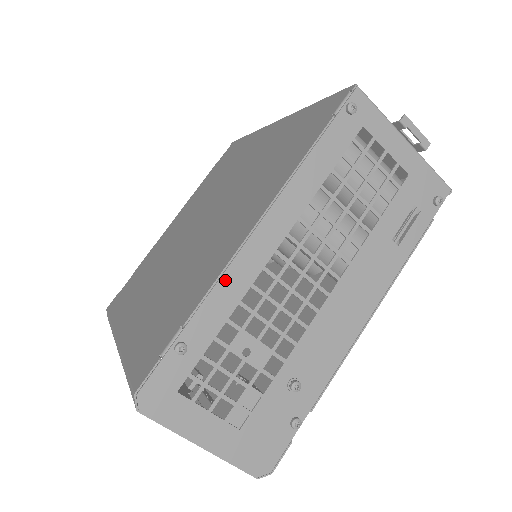
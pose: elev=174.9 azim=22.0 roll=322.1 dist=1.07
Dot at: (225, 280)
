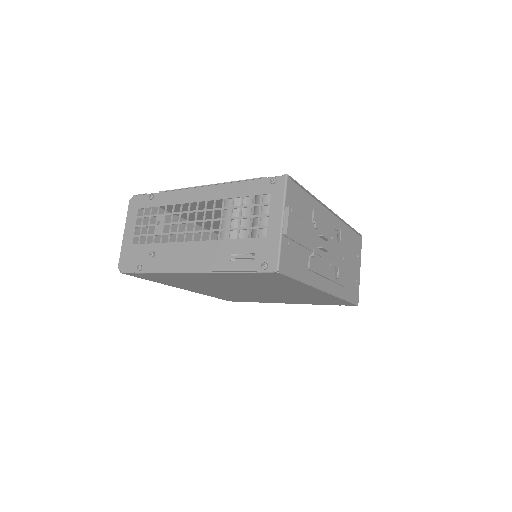
Dot at: (179, 192)
